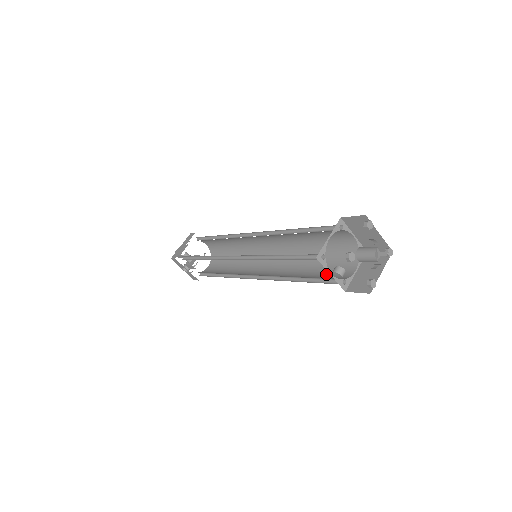
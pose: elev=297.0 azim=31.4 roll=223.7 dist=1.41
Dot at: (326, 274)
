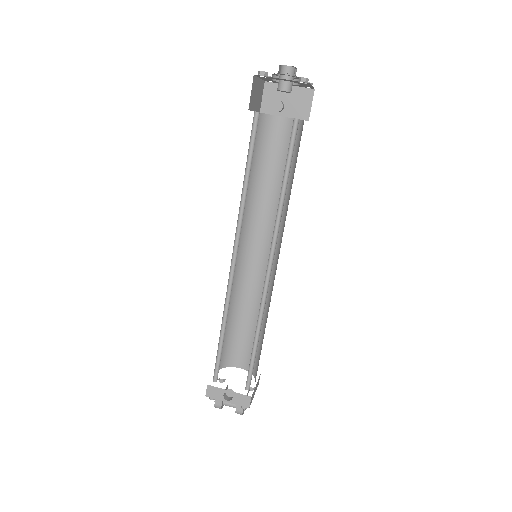
Dot at: occluded
